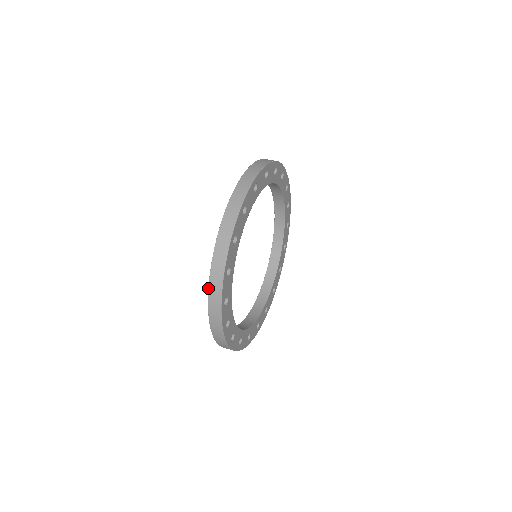
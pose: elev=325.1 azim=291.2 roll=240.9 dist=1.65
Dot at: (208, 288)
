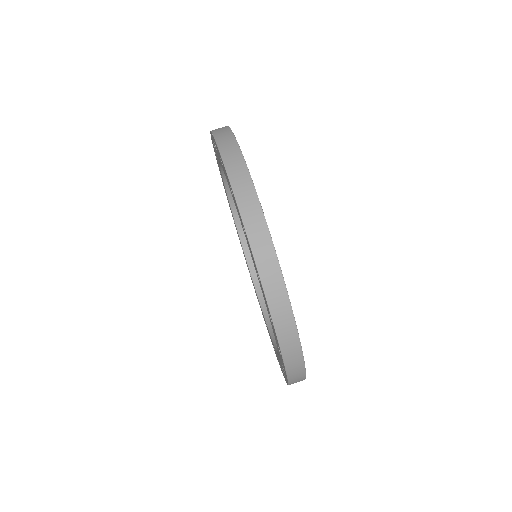
Dot at: occluded
